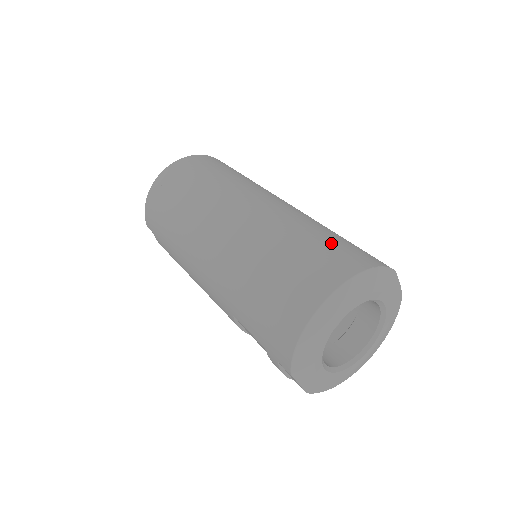
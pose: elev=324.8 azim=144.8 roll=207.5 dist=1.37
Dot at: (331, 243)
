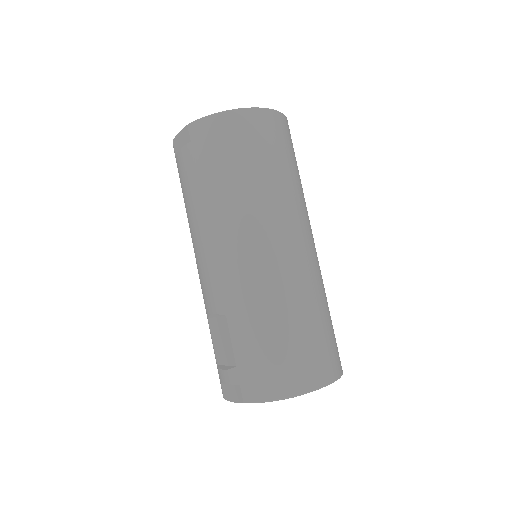
Dot at: (333, 333)
